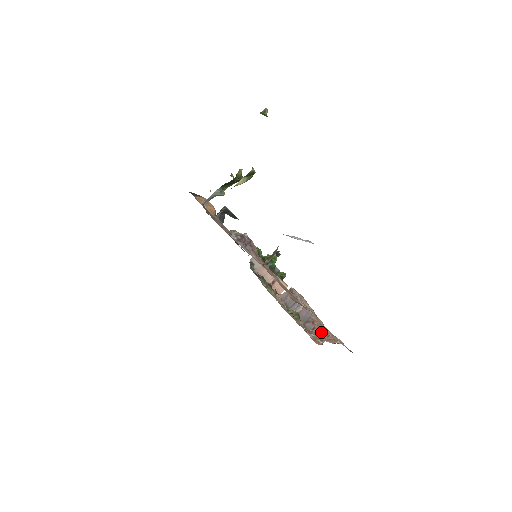
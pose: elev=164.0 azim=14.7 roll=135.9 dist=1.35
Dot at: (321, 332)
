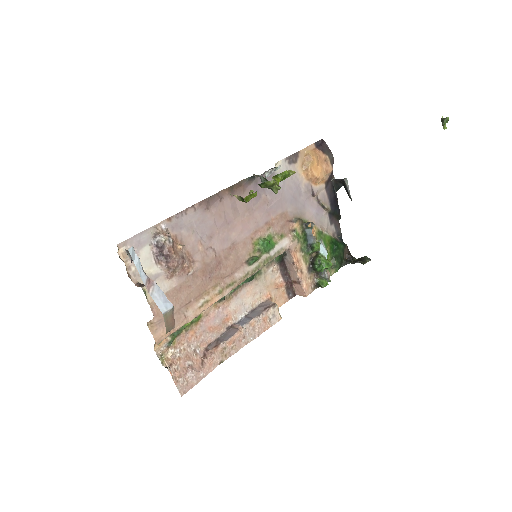
Dot at: (202, 359)
